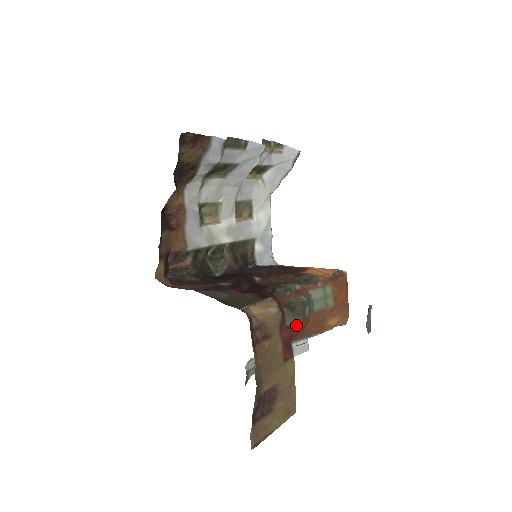
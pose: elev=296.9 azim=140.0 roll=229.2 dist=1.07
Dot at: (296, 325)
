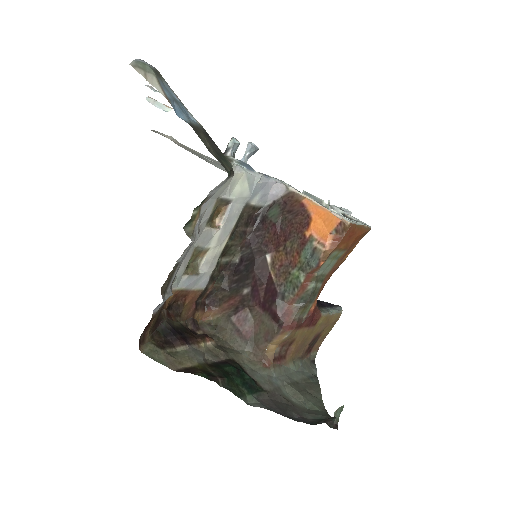
Dot at: (313, 306)
